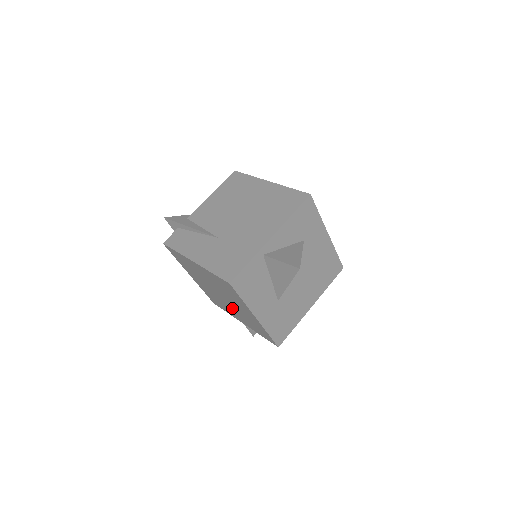
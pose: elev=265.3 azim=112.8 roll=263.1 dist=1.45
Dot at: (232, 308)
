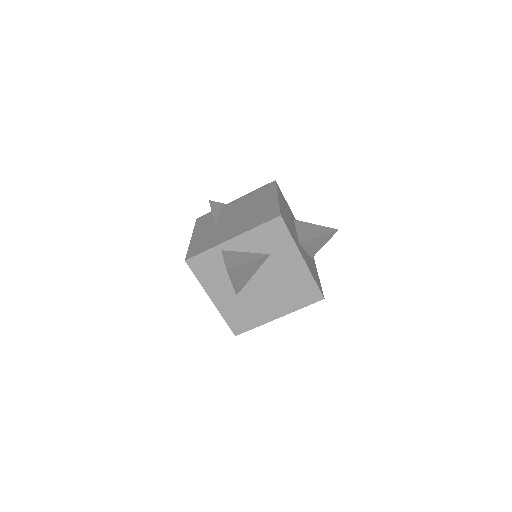
Dot at: occluded
